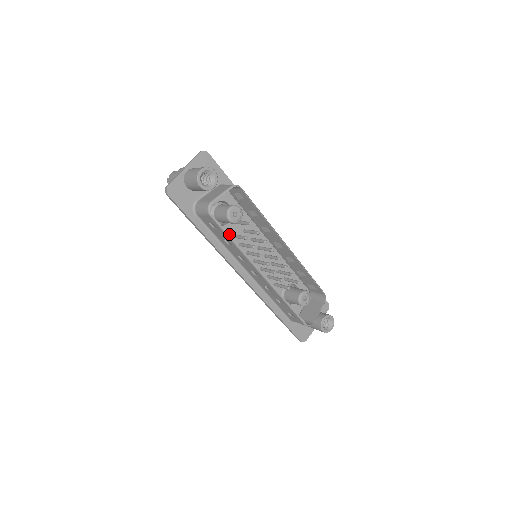
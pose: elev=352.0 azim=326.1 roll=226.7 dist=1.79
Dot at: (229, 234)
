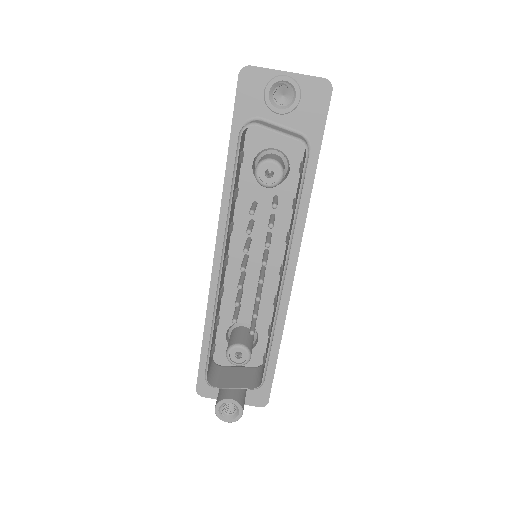
Dot at: (254, 196)
